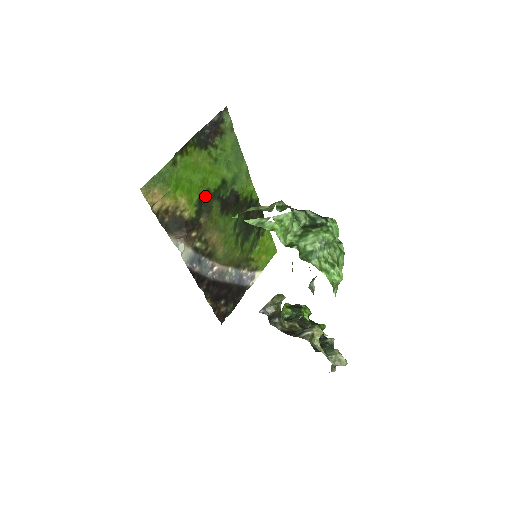
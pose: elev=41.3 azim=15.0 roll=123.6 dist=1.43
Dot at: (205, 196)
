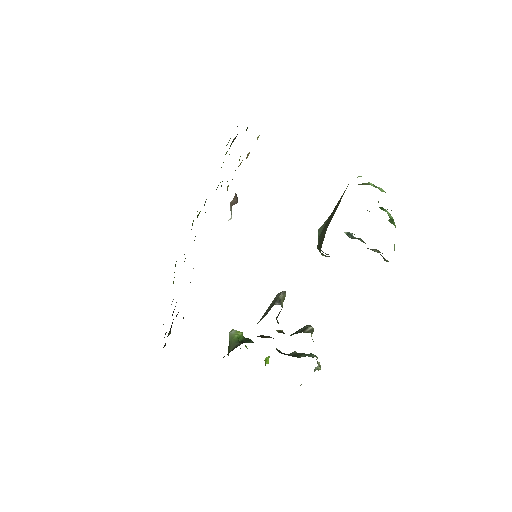
Dot at: occluded
